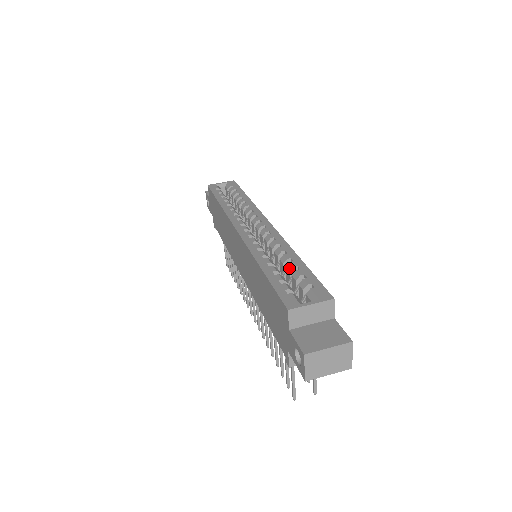
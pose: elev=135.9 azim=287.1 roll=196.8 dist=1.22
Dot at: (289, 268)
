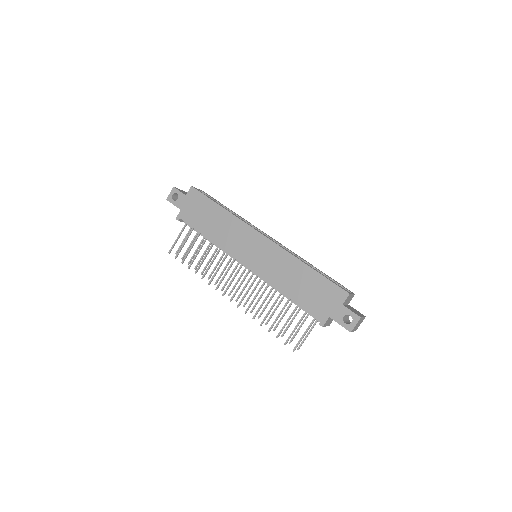
Dot at: occluded
